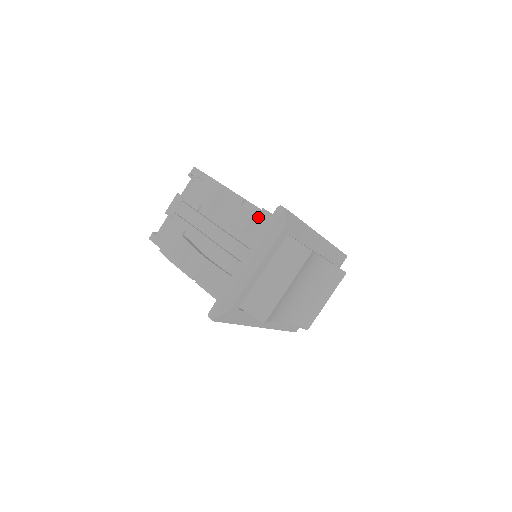
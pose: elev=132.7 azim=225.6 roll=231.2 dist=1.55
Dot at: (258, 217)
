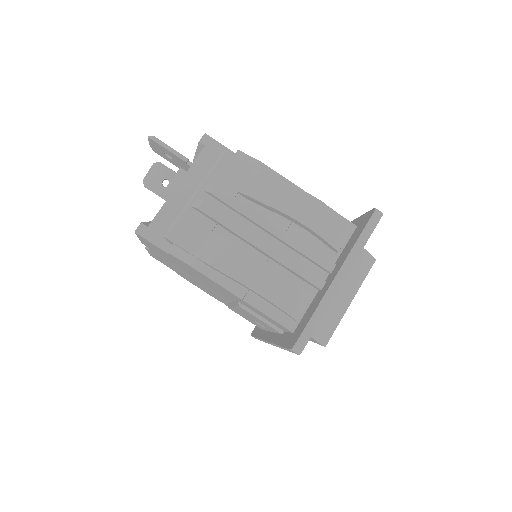
Dot at: (344, 219)
